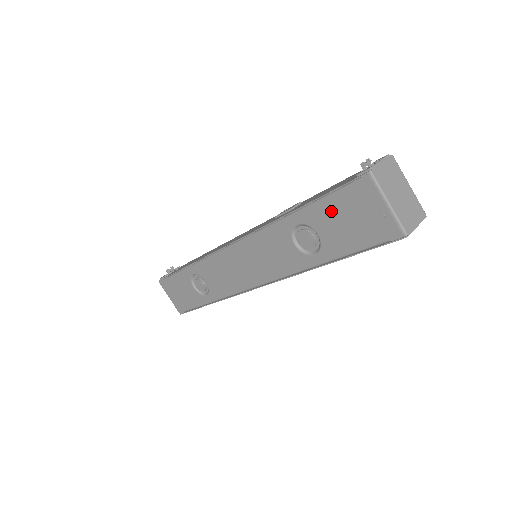
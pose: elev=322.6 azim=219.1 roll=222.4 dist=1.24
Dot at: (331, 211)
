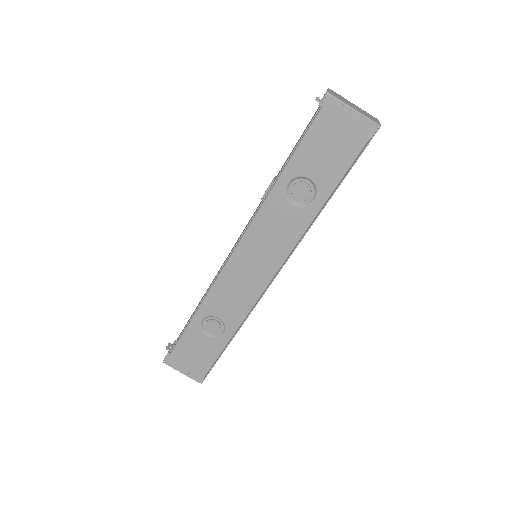
Dot at: (312, 148)
